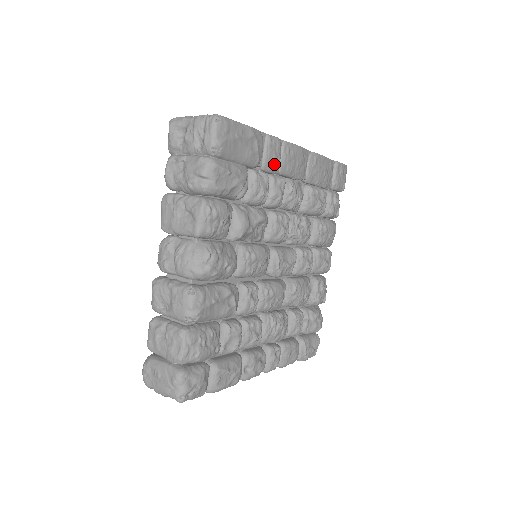
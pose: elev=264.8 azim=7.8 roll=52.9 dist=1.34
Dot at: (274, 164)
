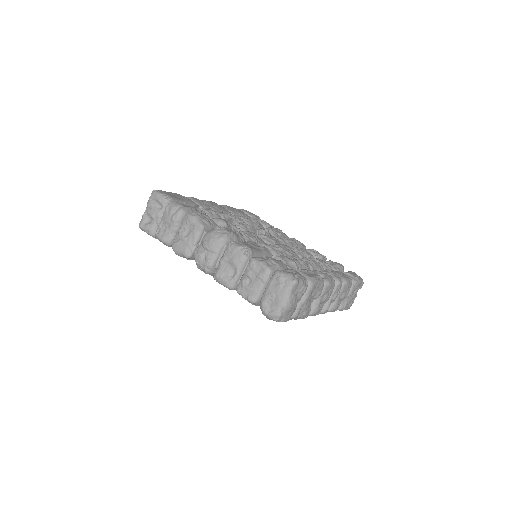
Dot at: (205, 204)
